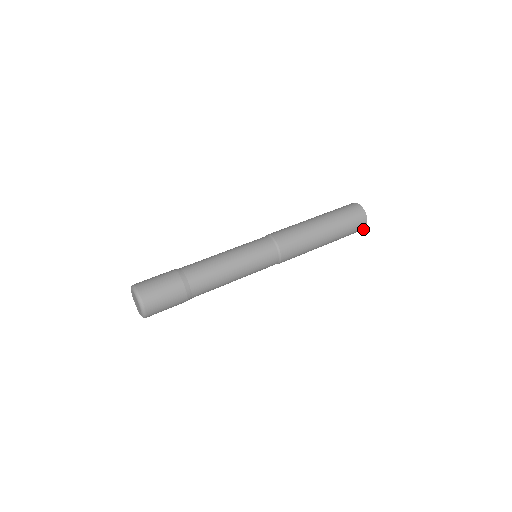
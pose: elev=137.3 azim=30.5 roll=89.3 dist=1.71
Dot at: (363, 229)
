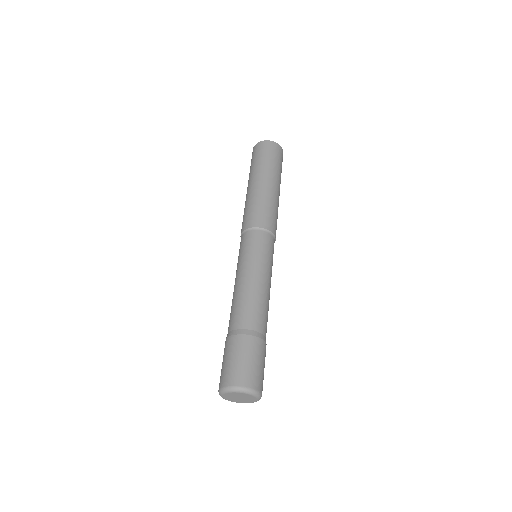
Dot at: occluded
